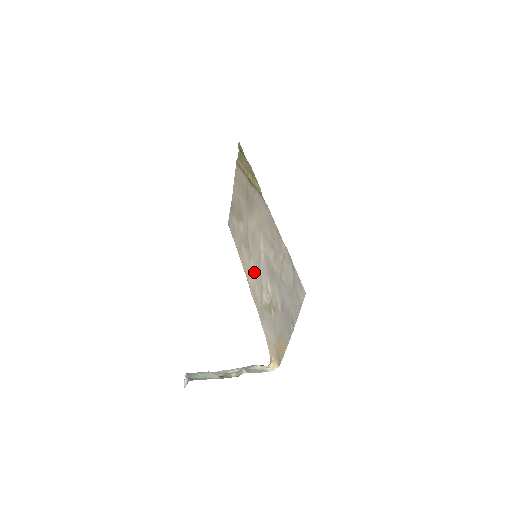
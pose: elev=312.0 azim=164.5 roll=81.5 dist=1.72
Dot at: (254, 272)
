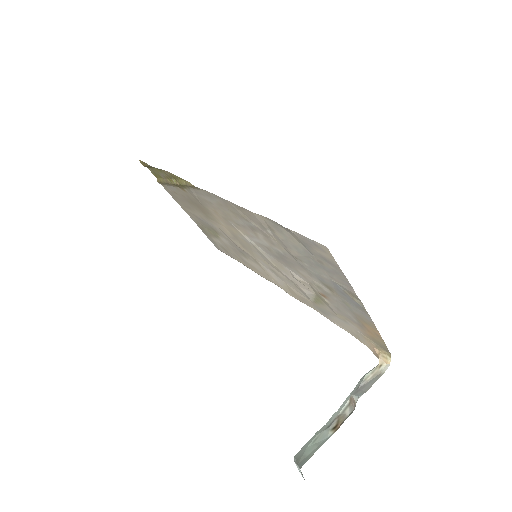
Dot at: (274, 274)
